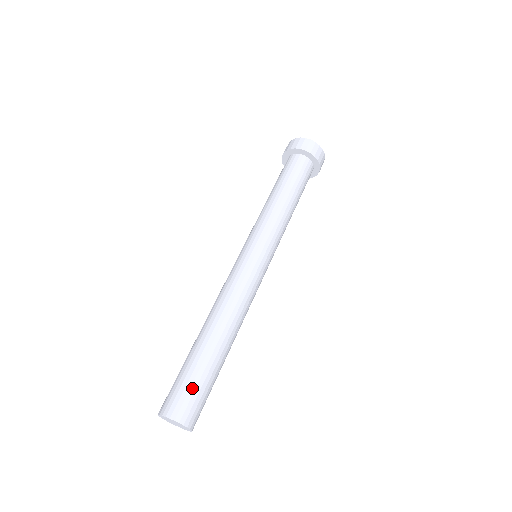
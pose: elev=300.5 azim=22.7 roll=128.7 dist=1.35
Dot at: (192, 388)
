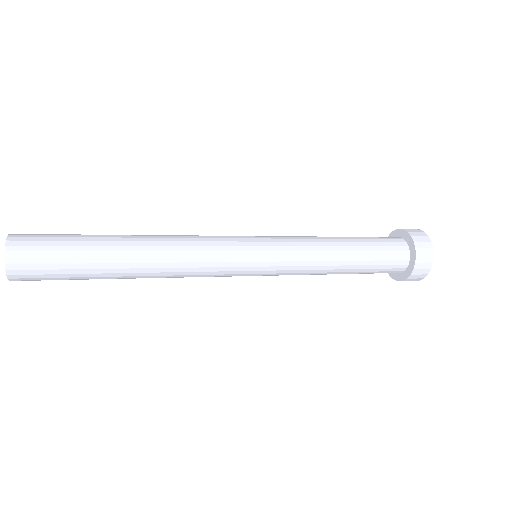
Dot at: occluded
